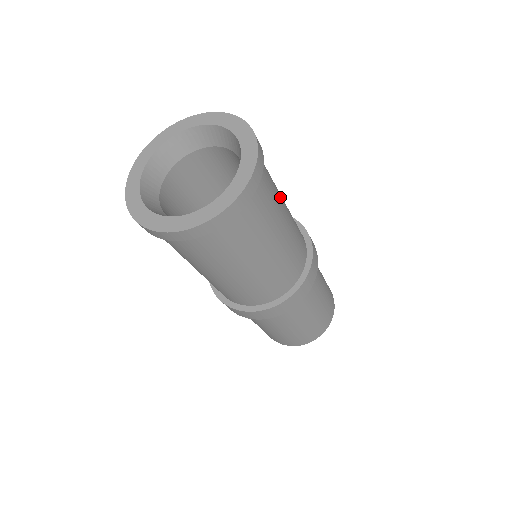
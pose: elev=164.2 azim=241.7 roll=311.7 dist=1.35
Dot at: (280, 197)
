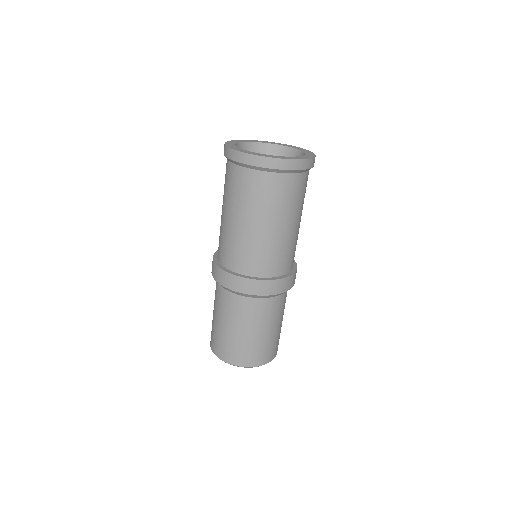
Dot at: (301, 211)
